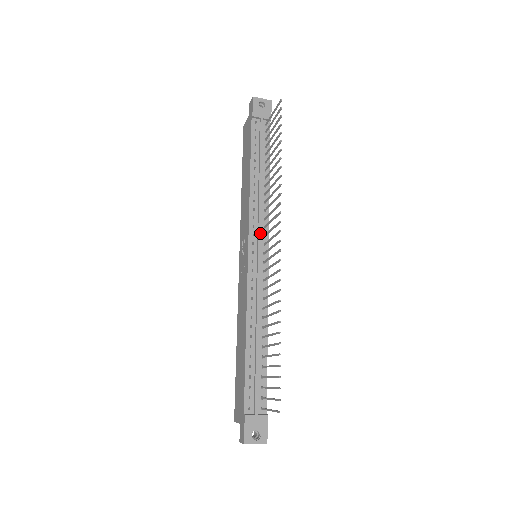
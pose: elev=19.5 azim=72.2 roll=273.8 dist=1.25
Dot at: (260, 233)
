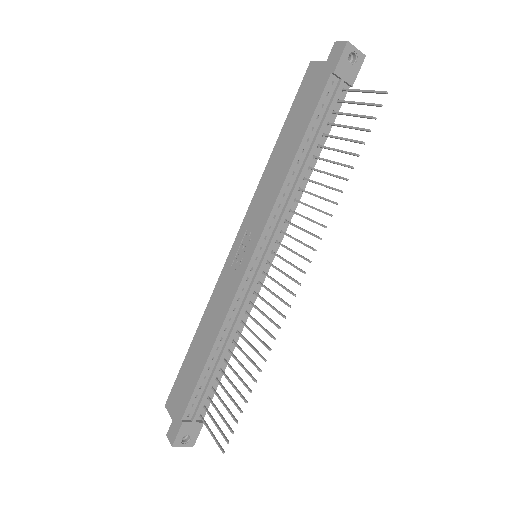
Dot at: (274, 239)
